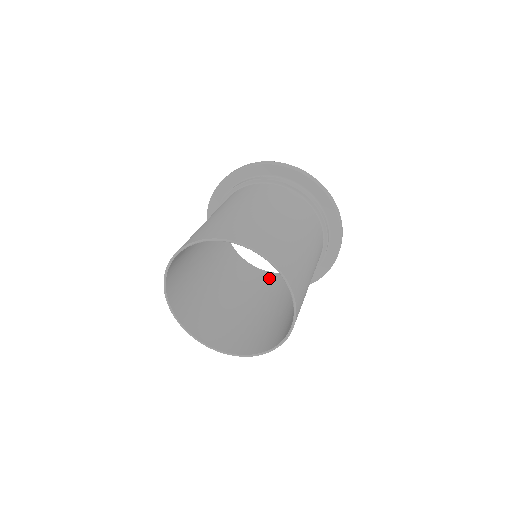
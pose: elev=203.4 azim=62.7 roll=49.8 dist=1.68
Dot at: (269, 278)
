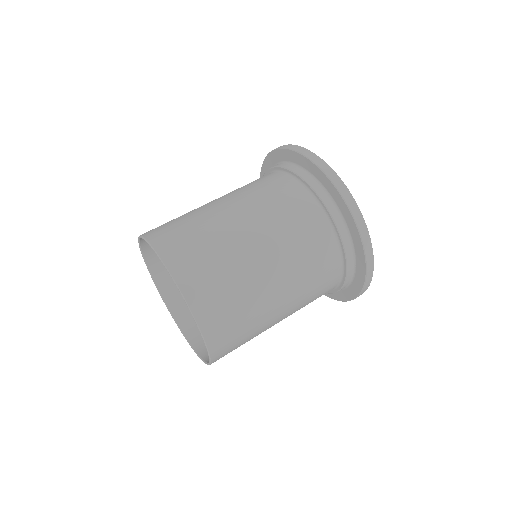
Dot at: occluded
